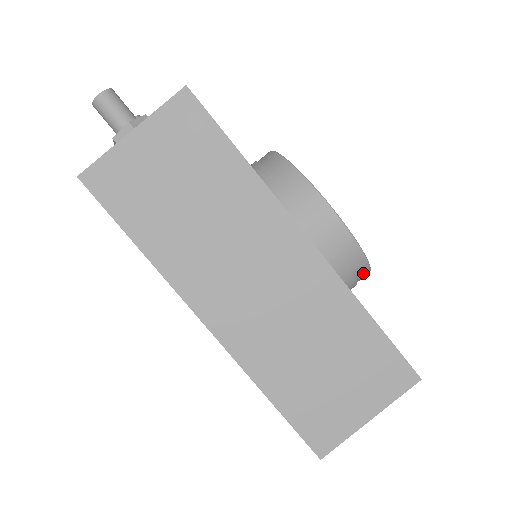
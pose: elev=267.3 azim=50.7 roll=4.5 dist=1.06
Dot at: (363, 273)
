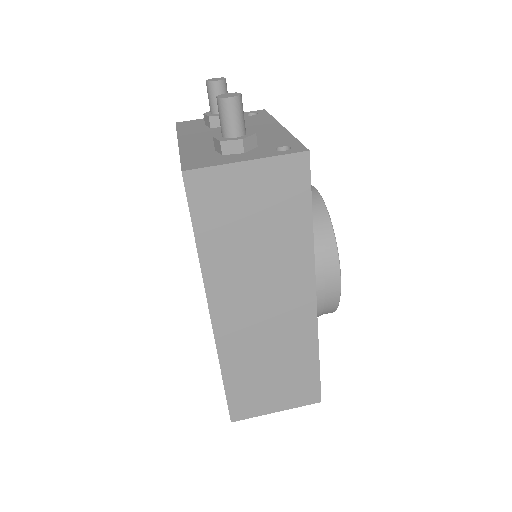
Dot at: occluded
